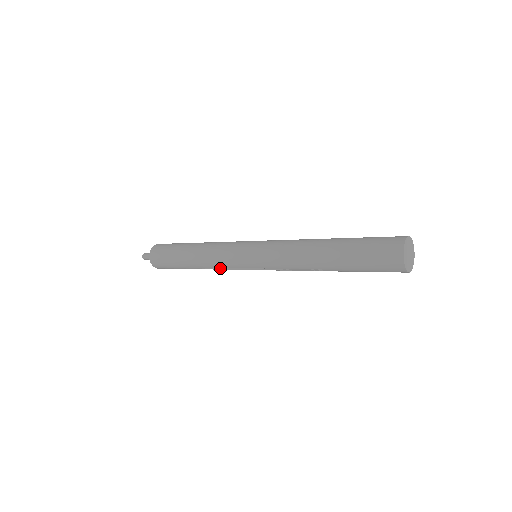
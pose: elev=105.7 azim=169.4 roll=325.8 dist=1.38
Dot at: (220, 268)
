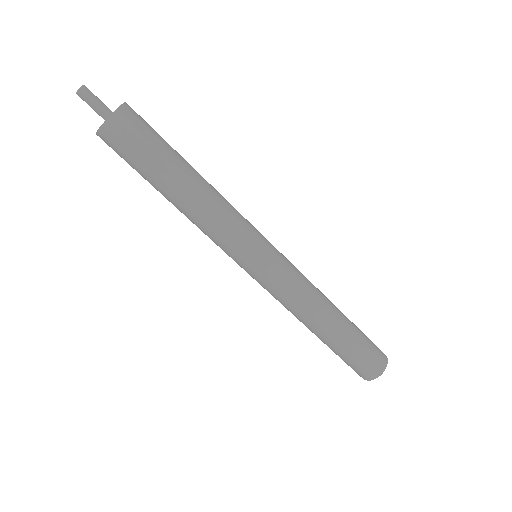
Dot at: occluded
